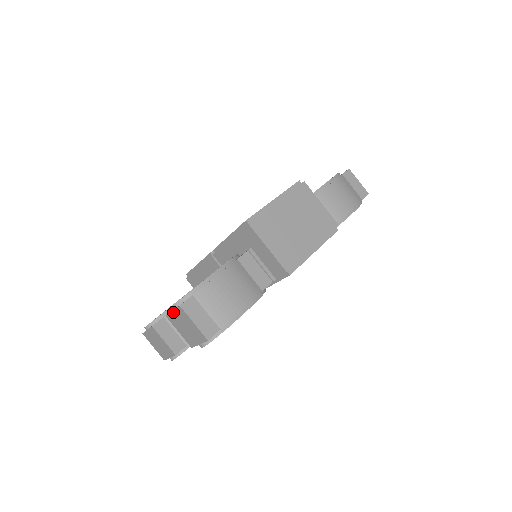
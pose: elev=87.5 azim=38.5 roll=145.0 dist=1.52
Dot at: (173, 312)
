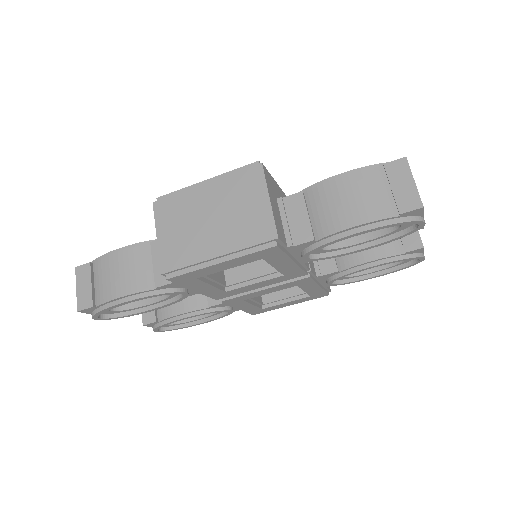
Dot at: occluded
